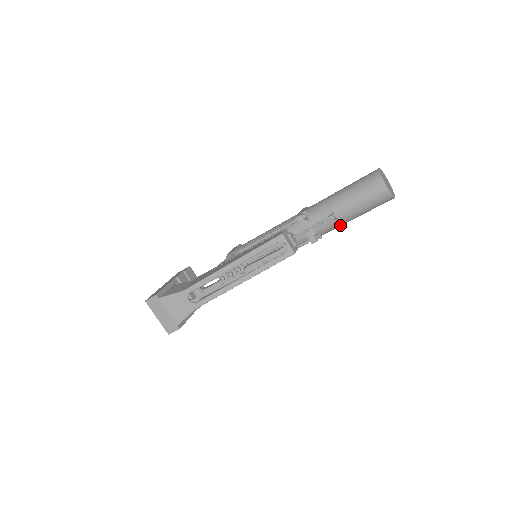
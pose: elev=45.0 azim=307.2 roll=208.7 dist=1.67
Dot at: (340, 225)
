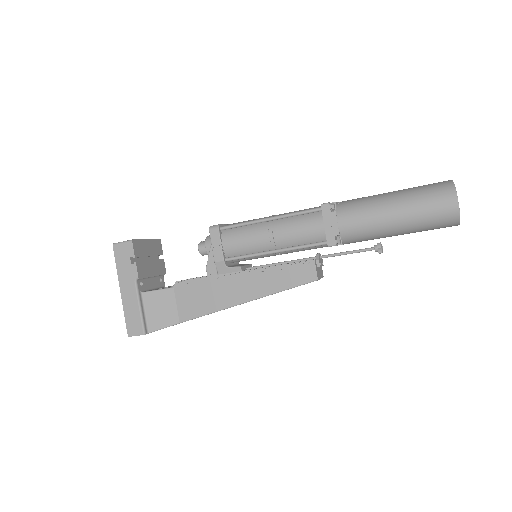
Dot at: occluded
